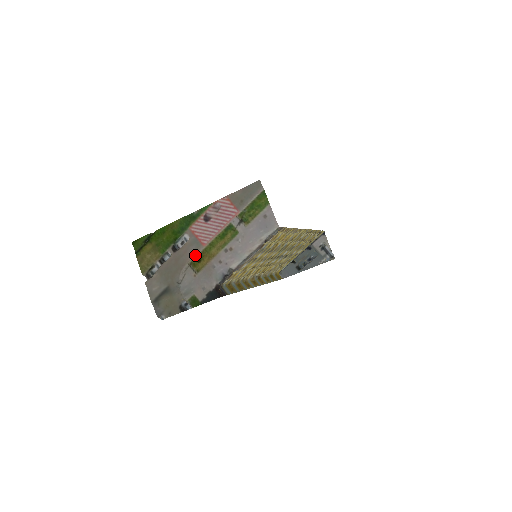
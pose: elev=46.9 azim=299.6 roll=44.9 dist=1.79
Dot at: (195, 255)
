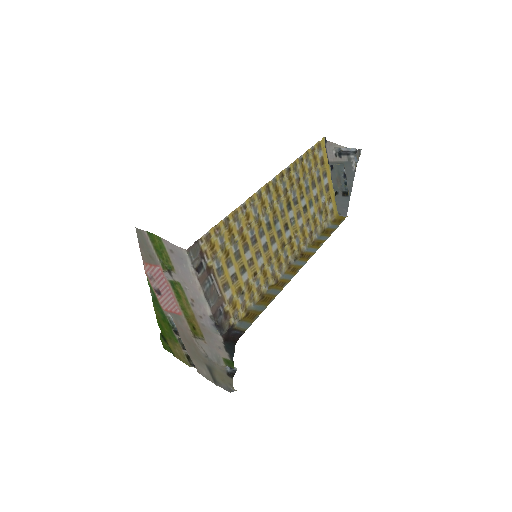
Dot at: (187, 326)
